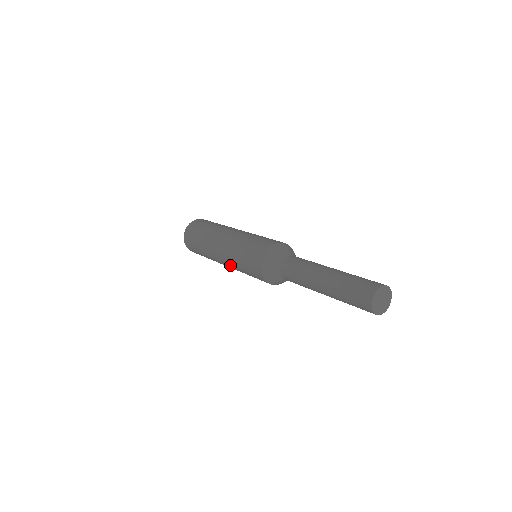
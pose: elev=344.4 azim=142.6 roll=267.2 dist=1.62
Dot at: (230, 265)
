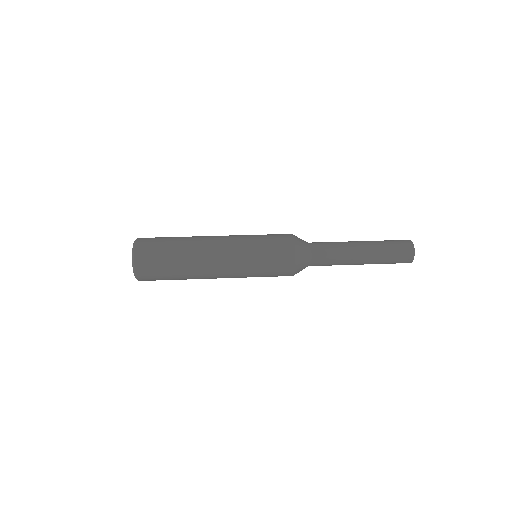
Dot at: occluded
